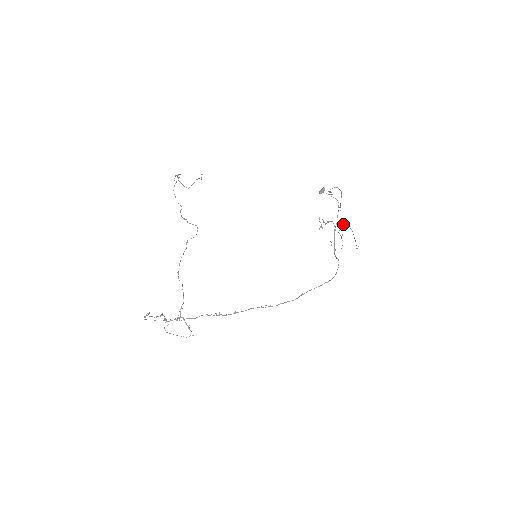
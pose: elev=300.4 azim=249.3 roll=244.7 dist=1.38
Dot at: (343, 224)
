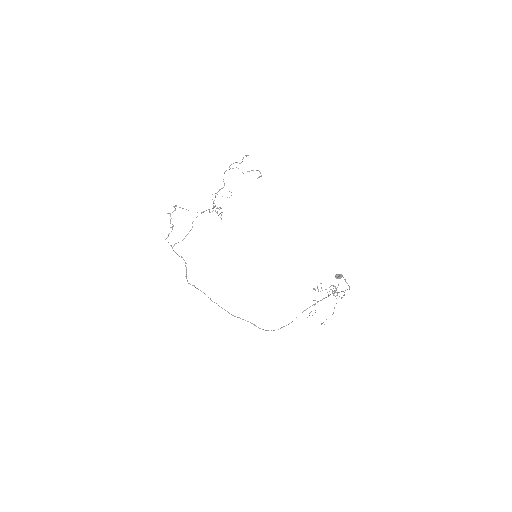
Dot at: occluded
